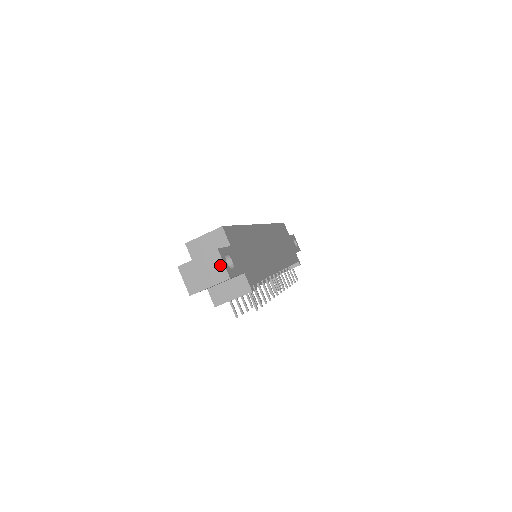
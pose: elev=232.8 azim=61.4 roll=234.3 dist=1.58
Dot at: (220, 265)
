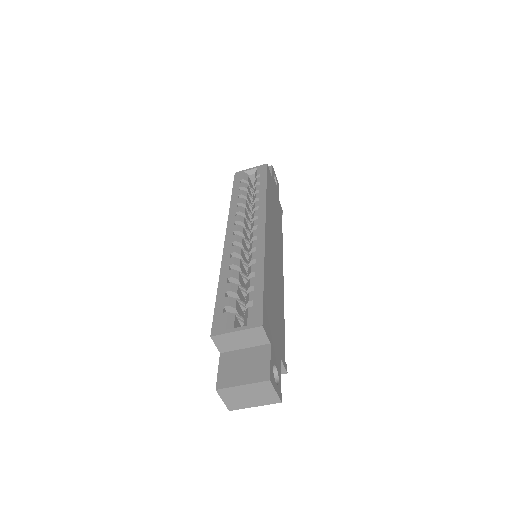
Dot at: (271, 392)
